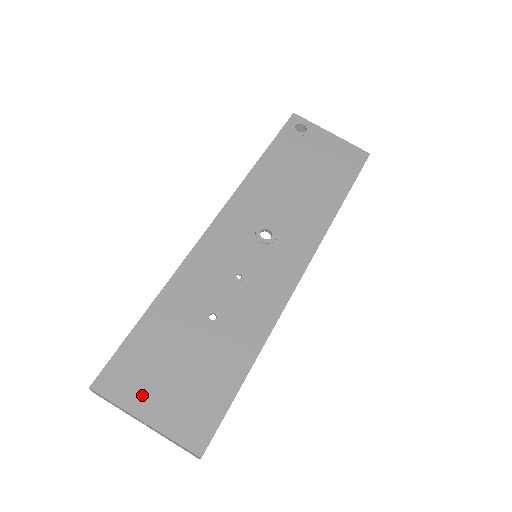
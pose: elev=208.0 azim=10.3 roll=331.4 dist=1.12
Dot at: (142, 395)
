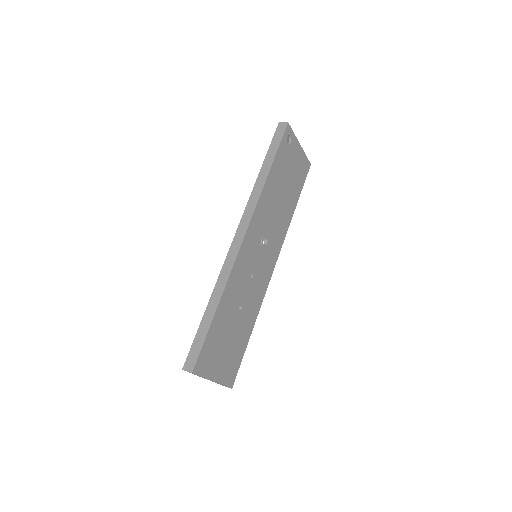
Dot at: (213, 367)
